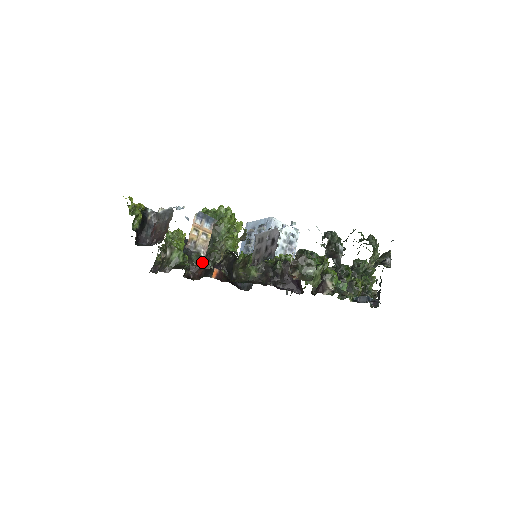
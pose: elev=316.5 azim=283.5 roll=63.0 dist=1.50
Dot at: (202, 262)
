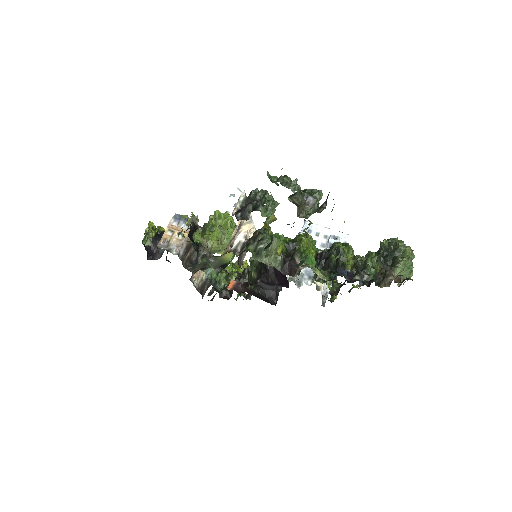
Dot at: (201, 268)
